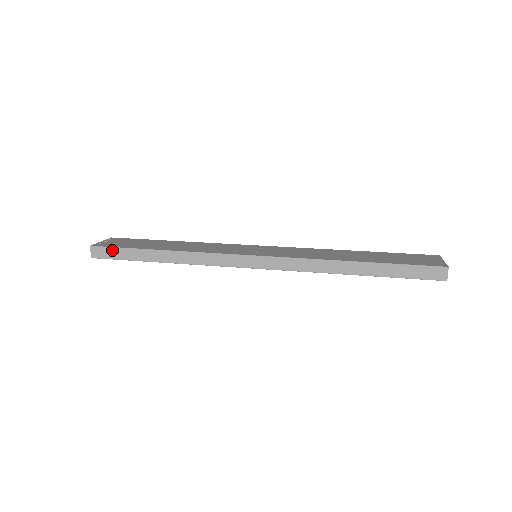
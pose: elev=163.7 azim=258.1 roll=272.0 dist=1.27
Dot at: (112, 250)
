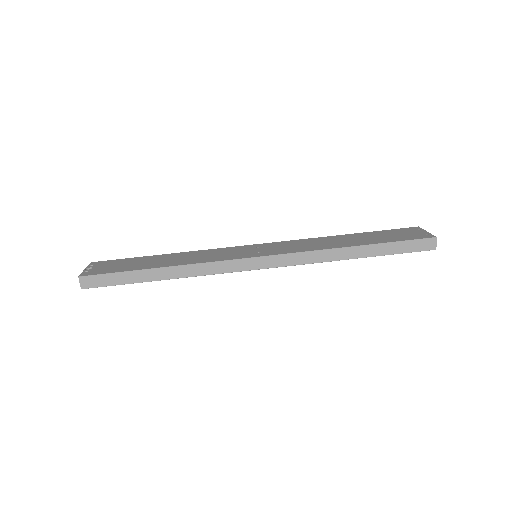
Dot at: (105, 277)
